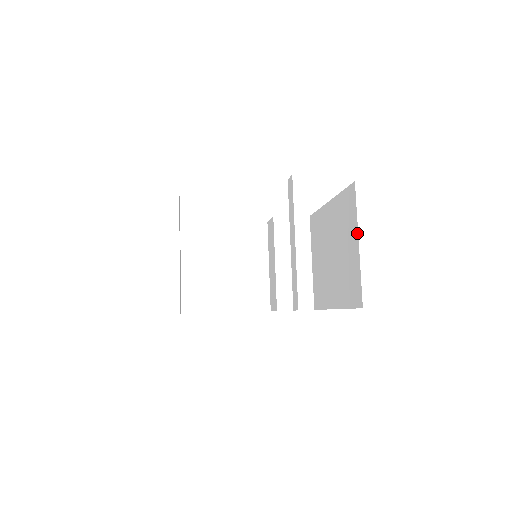
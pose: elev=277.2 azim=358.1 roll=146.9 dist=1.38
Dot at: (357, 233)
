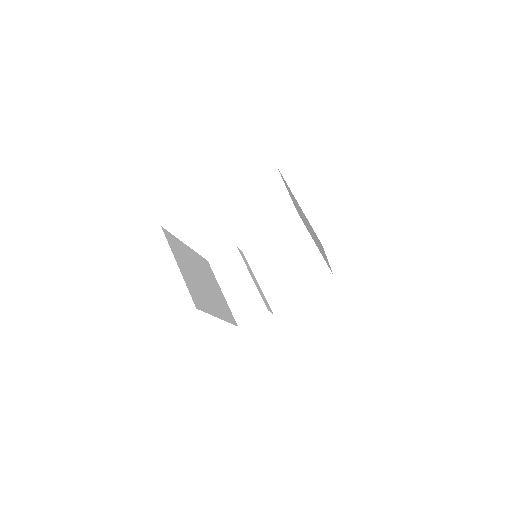
Dot at: occluded
